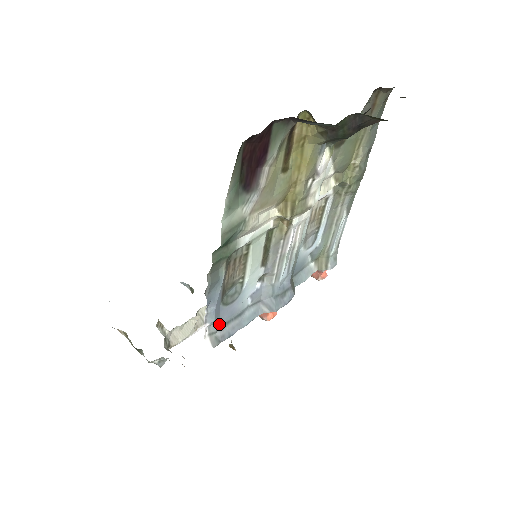
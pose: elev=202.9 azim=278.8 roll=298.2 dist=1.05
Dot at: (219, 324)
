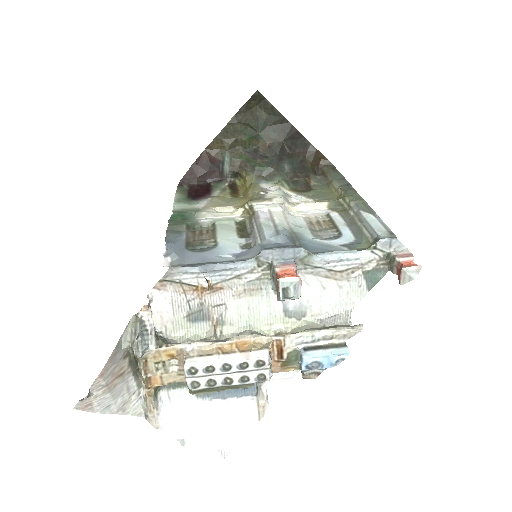
Dot at: (185, 263)
